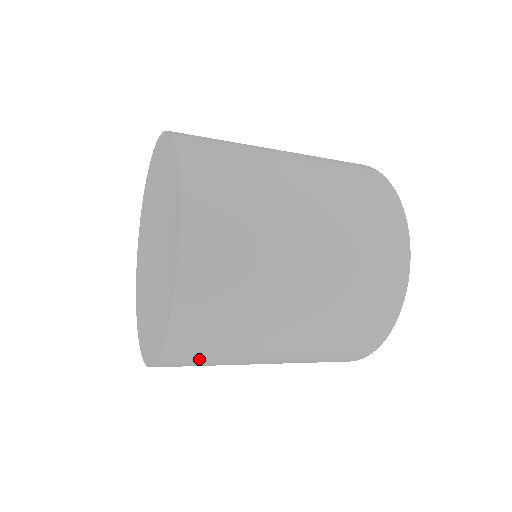
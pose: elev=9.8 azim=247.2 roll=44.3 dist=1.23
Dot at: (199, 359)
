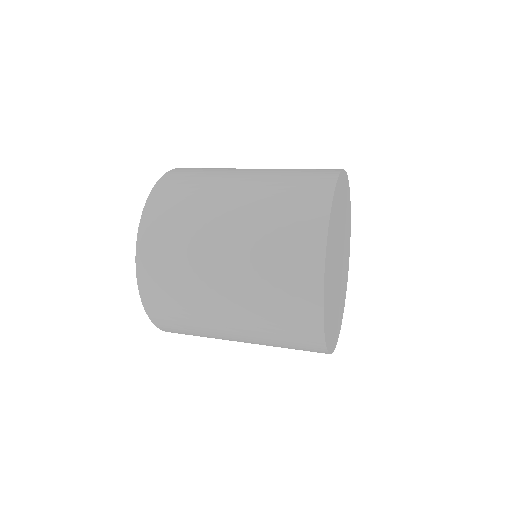
Dot at: (172, 314)
